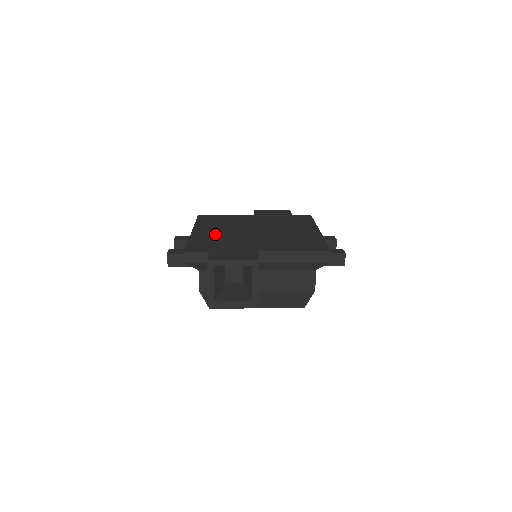
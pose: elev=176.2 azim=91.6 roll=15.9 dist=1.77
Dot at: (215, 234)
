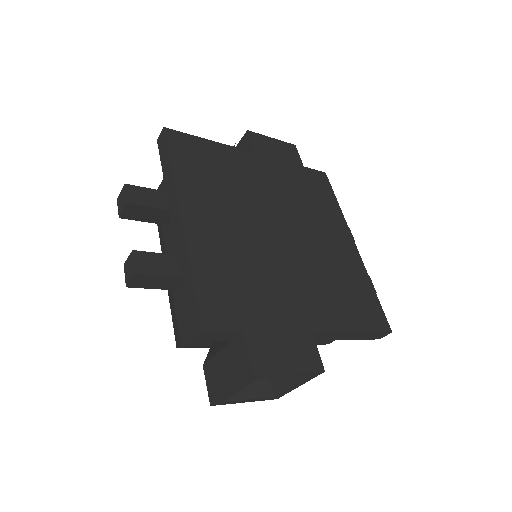
Dot at: (226, 242)
